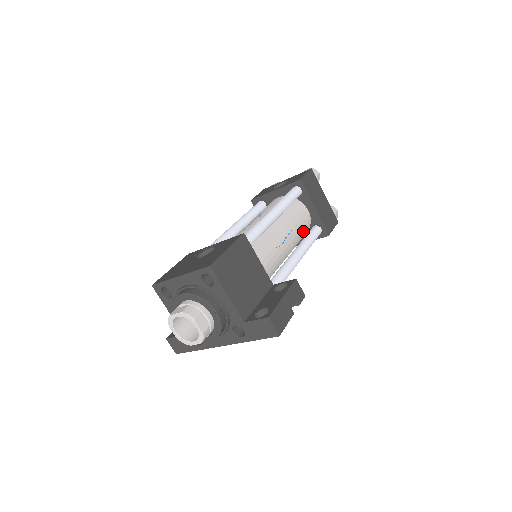
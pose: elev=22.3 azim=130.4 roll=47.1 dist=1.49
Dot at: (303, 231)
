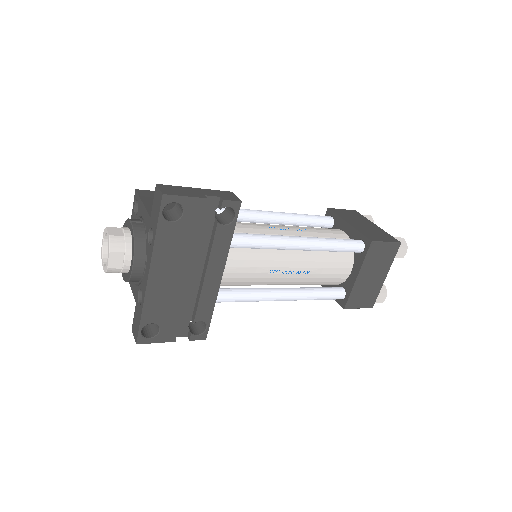
Dot at: occluded
